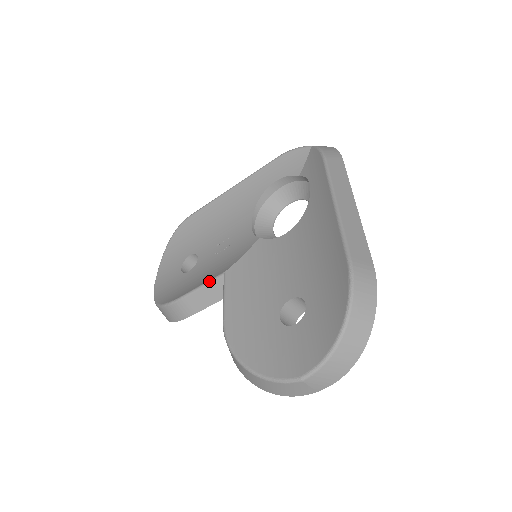
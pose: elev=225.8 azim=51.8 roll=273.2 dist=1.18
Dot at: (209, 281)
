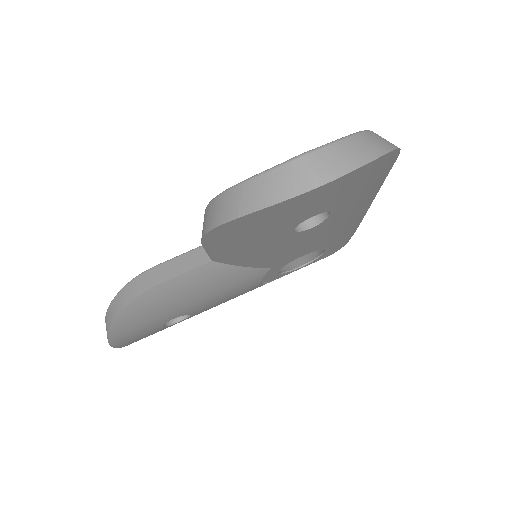
Dot at: (197, 247)
